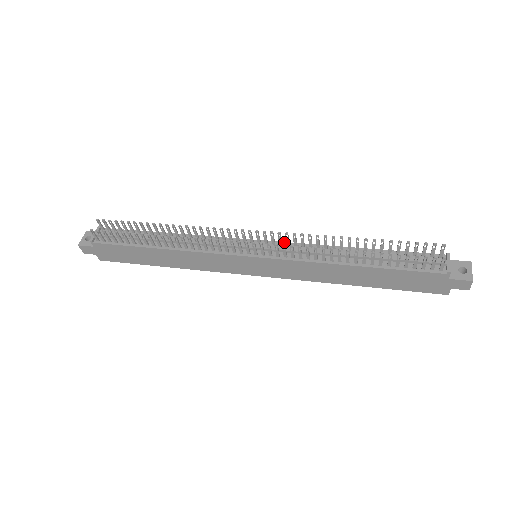
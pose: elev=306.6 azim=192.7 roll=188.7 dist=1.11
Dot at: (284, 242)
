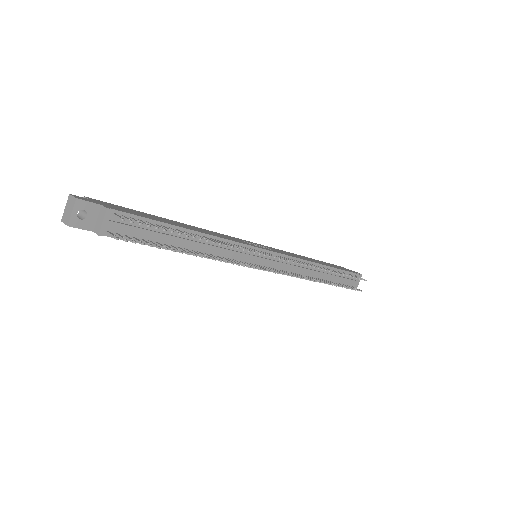
Dot at: (285, 255)
